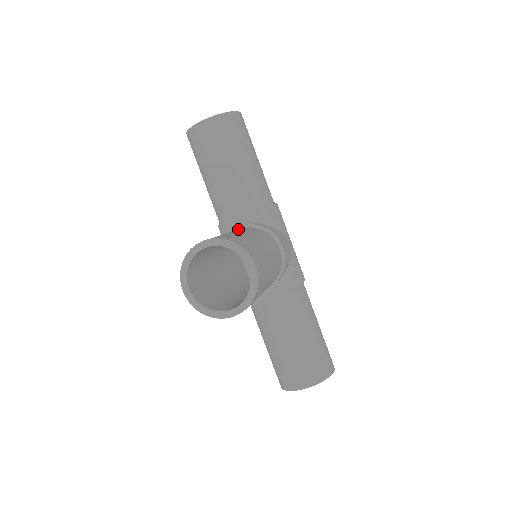
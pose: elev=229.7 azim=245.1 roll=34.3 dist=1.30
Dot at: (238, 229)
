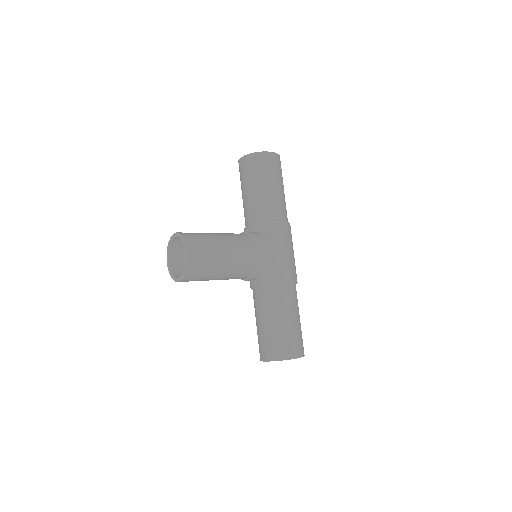
Dot at: occluded
